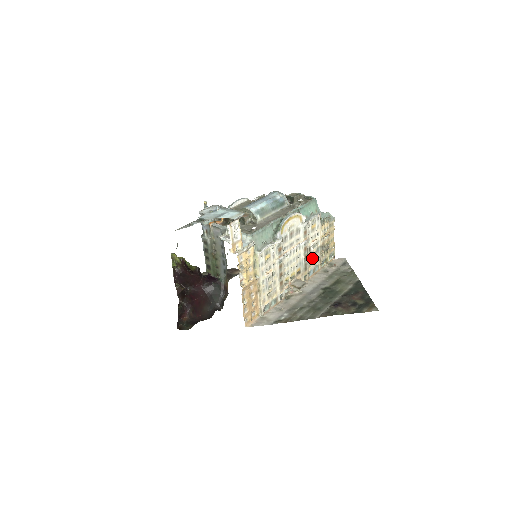
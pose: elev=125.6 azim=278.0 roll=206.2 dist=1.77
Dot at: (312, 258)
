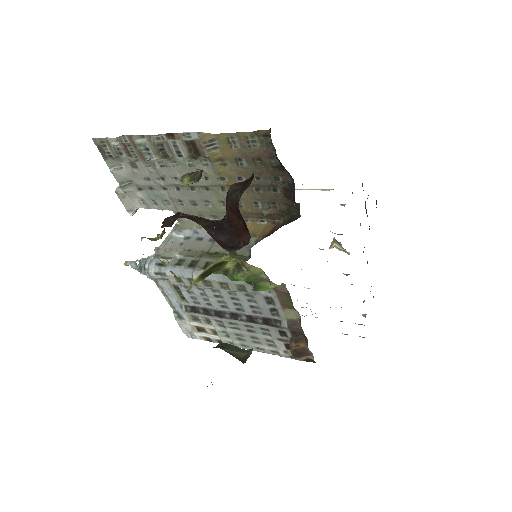
Dot at: occluded
